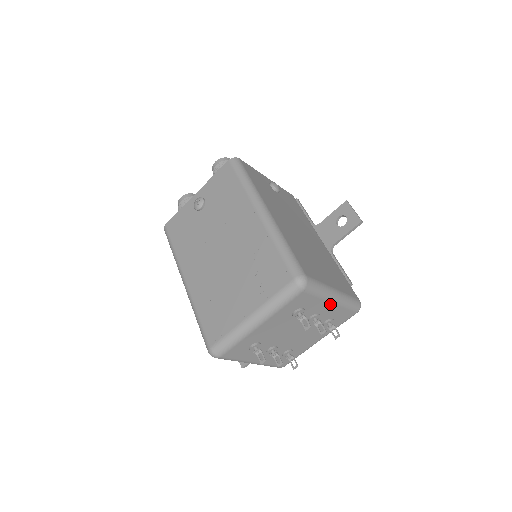
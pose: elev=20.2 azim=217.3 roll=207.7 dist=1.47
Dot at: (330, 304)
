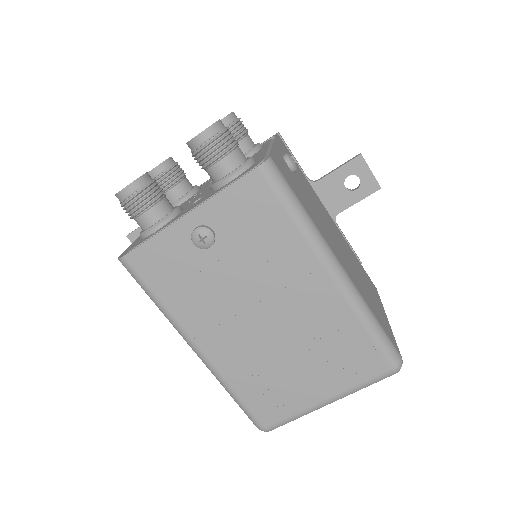
Dot at: occluded
